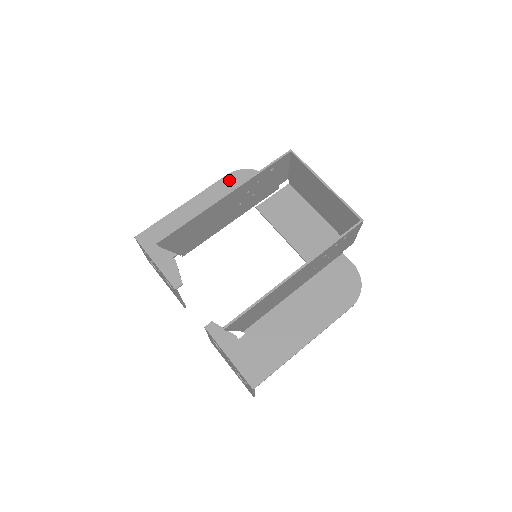
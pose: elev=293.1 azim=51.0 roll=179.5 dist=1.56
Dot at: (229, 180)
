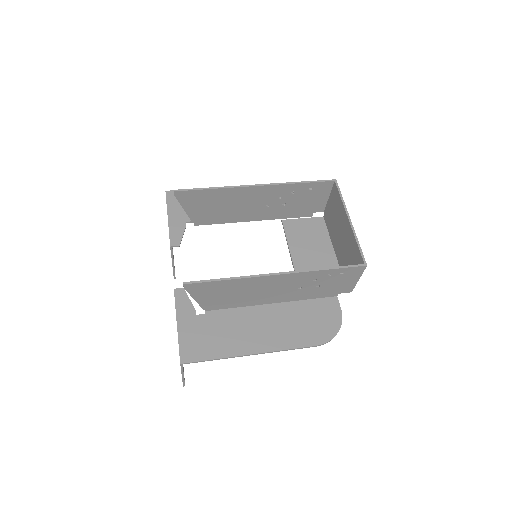
Dot at: occluded
